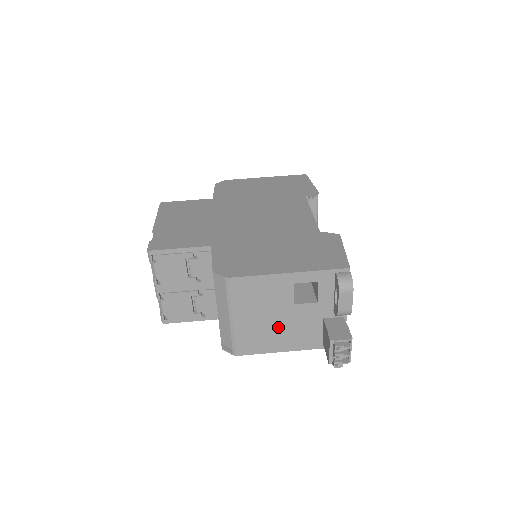
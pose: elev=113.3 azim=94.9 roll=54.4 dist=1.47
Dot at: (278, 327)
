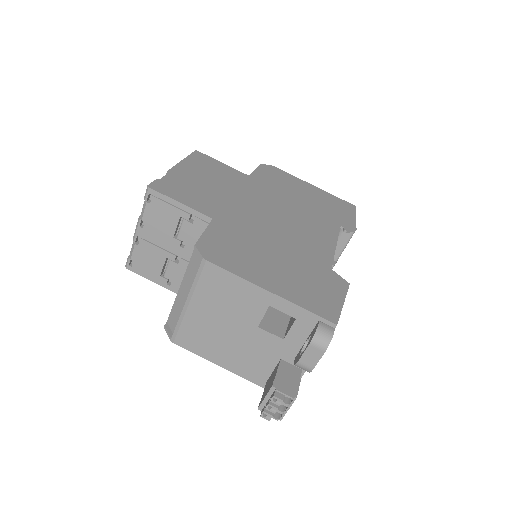
Dot at: (230, 340)
